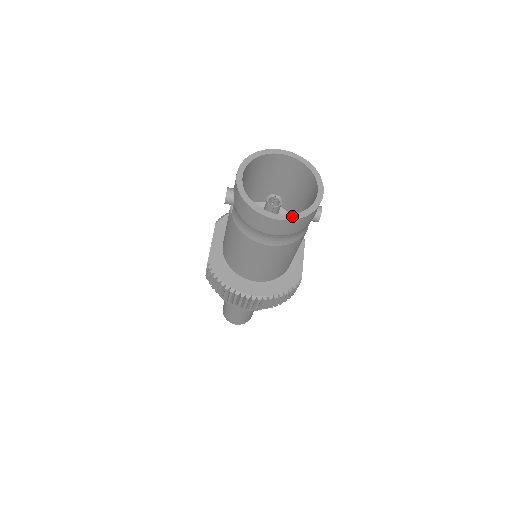
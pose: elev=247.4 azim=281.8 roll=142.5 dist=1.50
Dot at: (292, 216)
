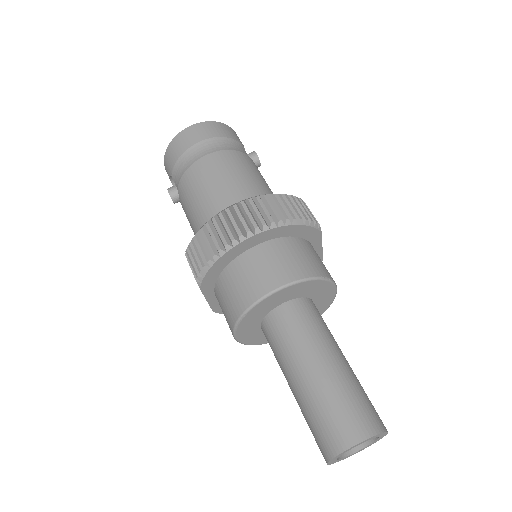
Dot at: occluded
